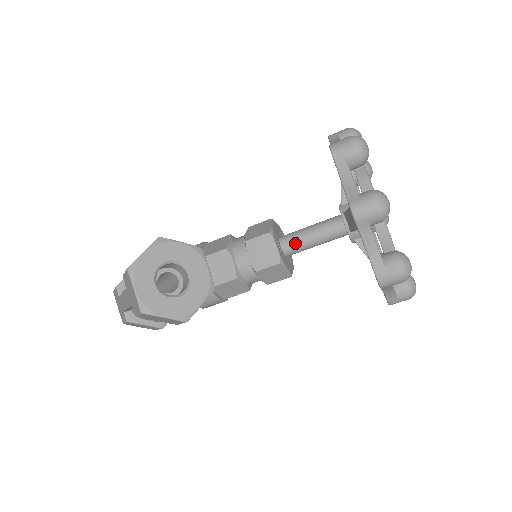
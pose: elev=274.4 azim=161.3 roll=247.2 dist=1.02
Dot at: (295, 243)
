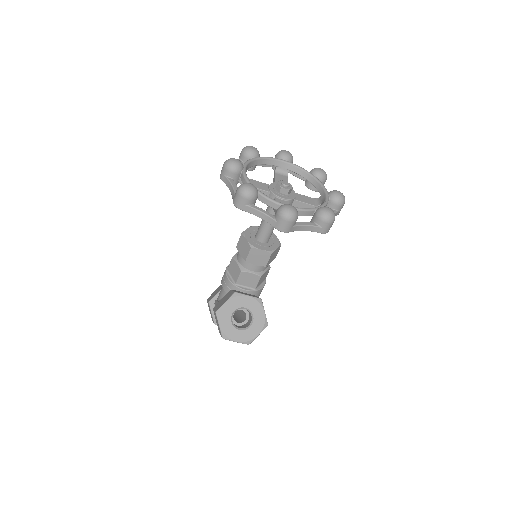
Dot at: (266, 235)
